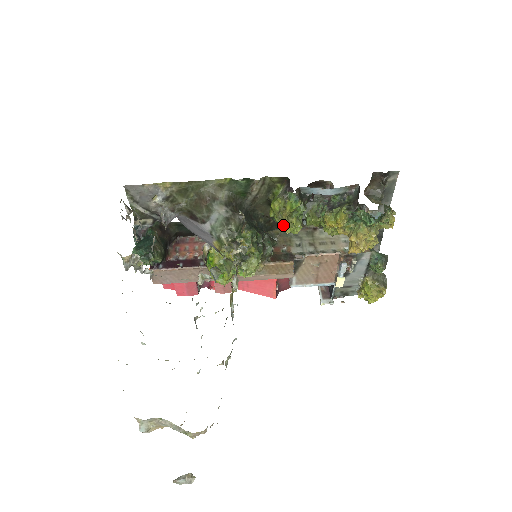
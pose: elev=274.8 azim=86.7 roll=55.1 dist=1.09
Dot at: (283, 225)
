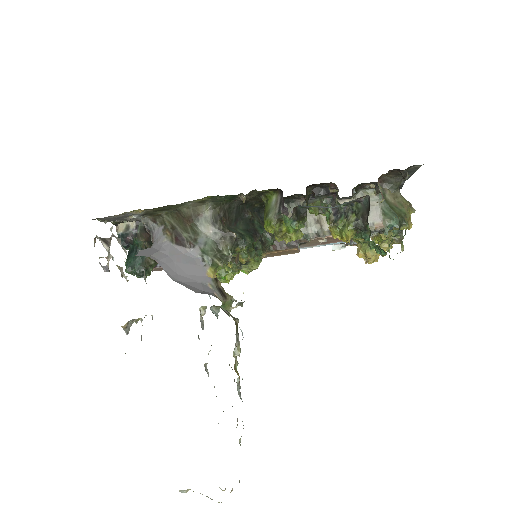
Dot at: (281, 240)
